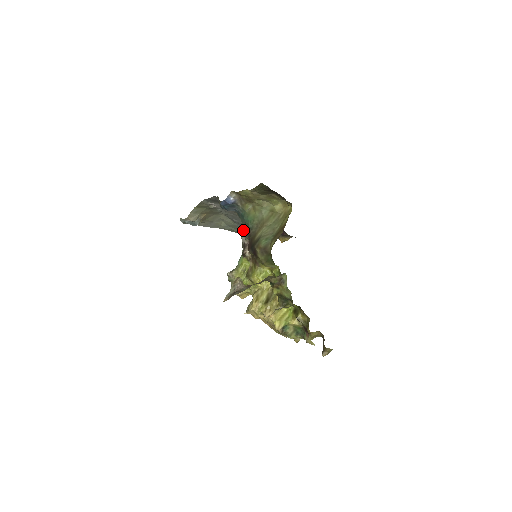
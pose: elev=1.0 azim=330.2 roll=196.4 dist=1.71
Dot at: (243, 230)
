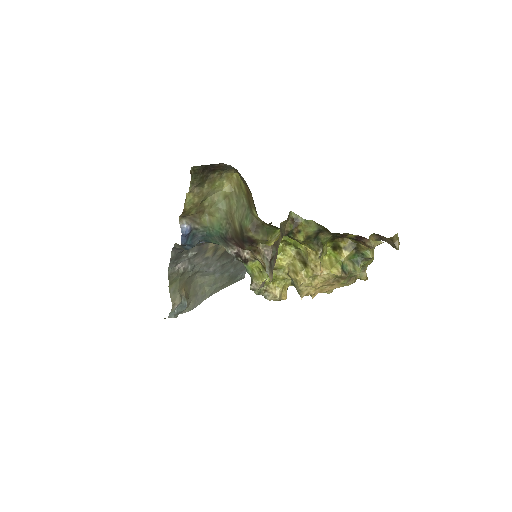
Dot at: occluded
